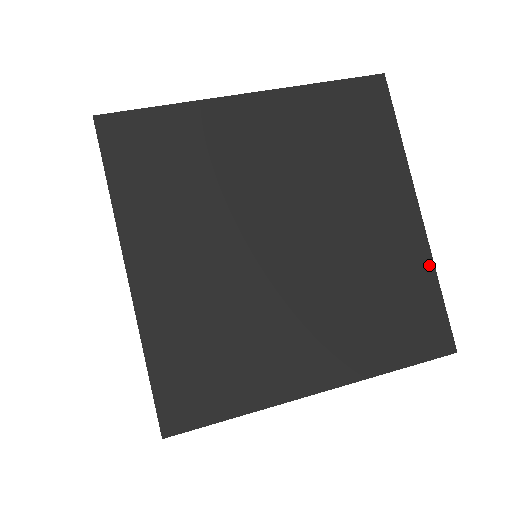
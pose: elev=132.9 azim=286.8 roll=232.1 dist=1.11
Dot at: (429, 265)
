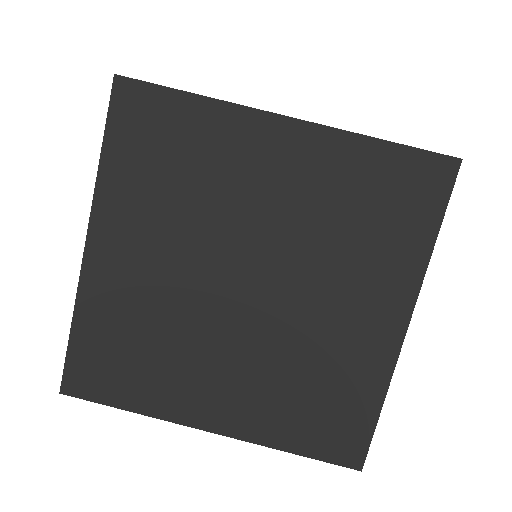
Dot at: (383, 382)
